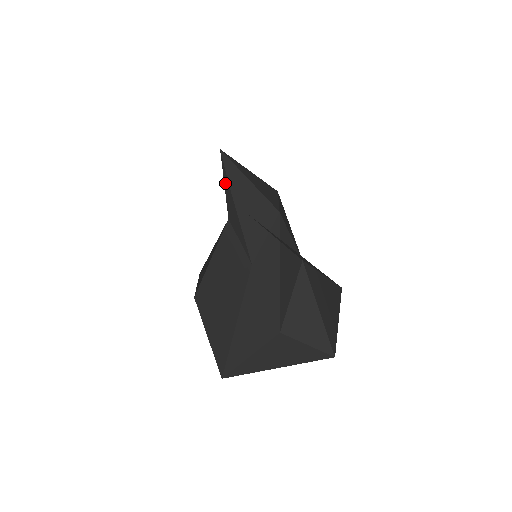
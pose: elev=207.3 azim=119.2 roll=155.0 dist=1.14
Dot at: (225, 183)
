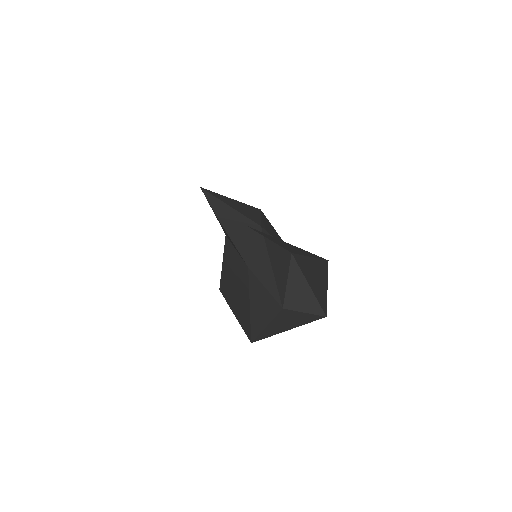
Dot at: occluded
